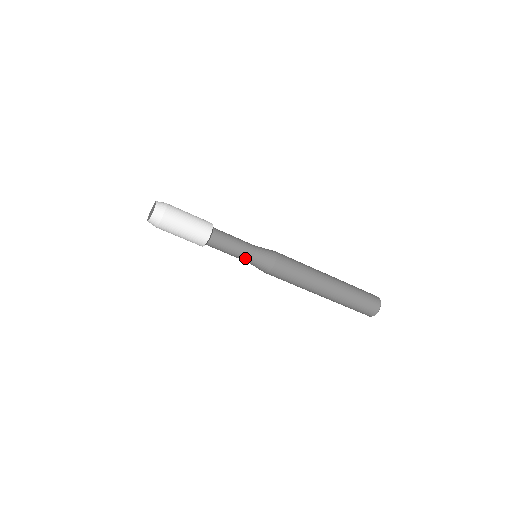
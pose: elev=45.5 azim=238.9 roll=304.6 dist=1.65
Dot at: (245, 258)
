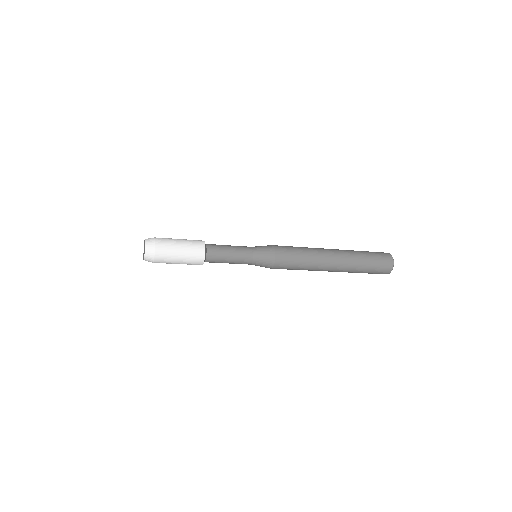
Dot at: (246, 261)
